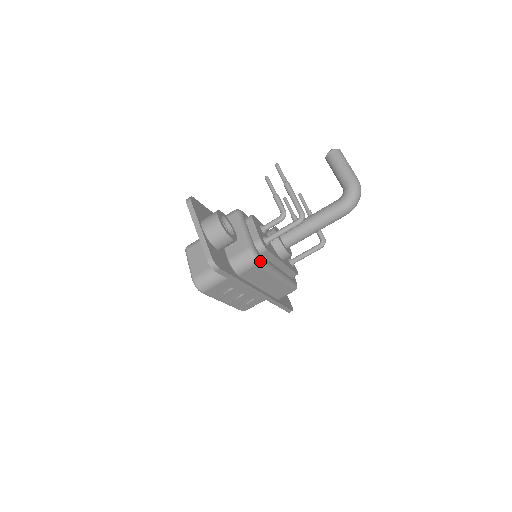
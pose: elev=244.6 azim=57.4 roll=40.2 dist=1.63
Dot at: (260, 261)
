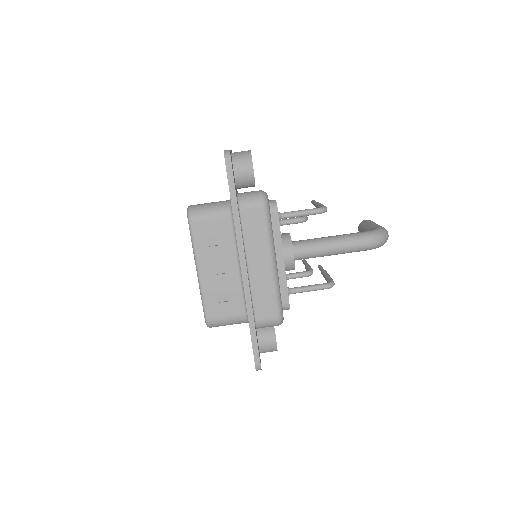
Dot at: (267, 205)
